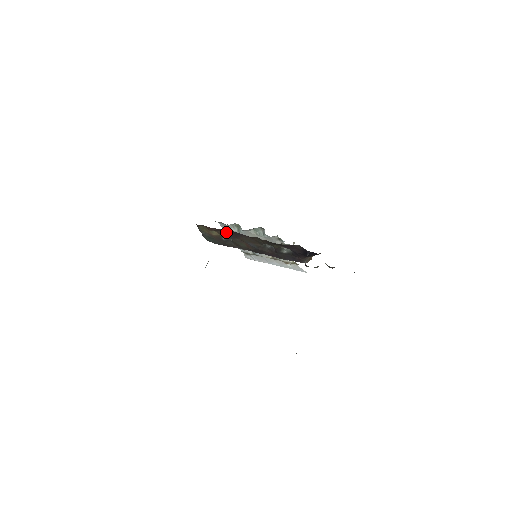
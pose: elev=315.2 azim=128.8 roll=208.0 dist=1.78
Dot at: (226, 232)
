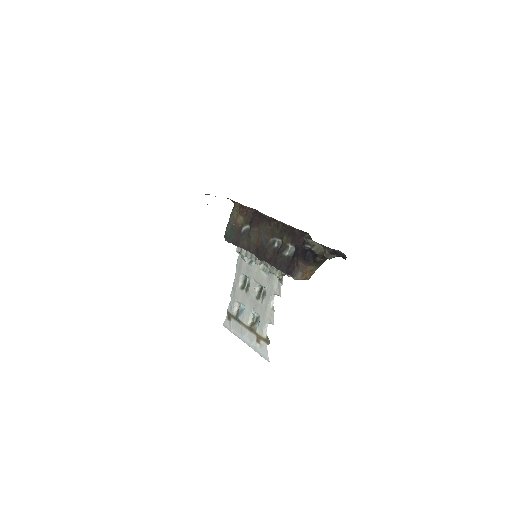
Dot at: (253, 217)
